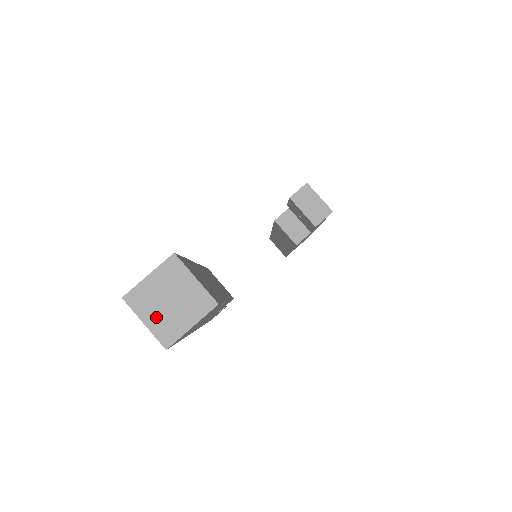
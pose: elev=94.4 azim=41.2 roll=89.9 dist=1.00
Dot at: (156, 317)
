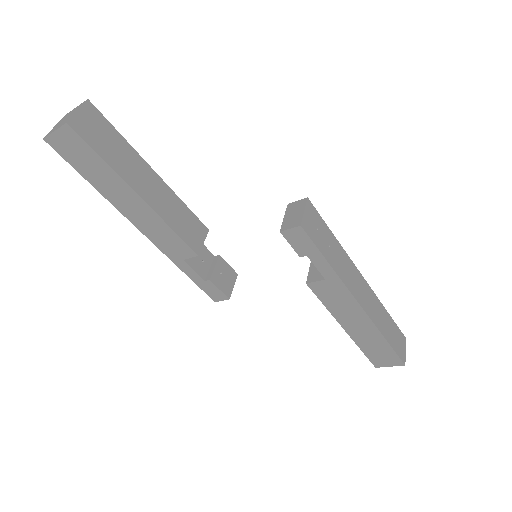
Dot at: (58, 125)
